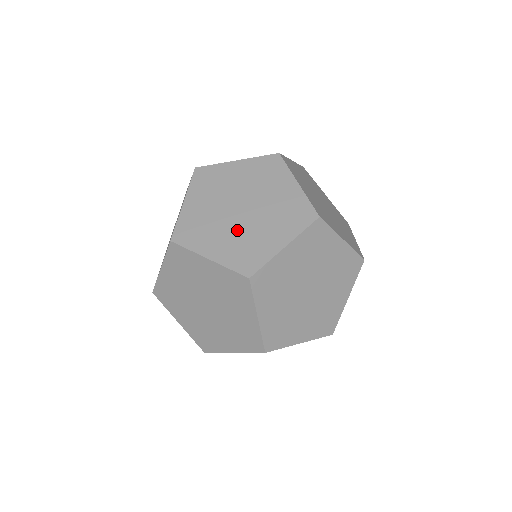
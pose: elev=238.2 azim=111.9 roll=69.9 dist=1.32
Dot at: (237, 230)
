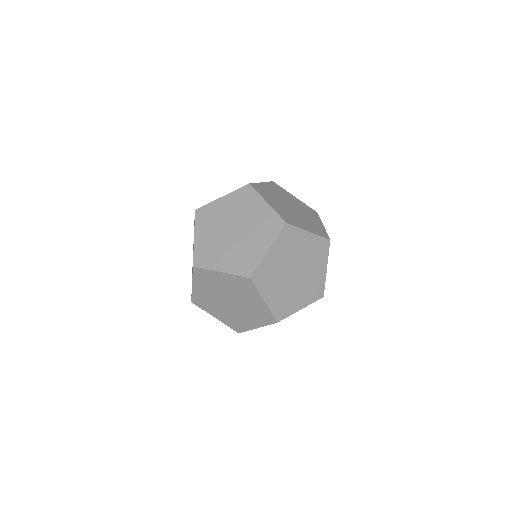
Dot at: (234, 247)
